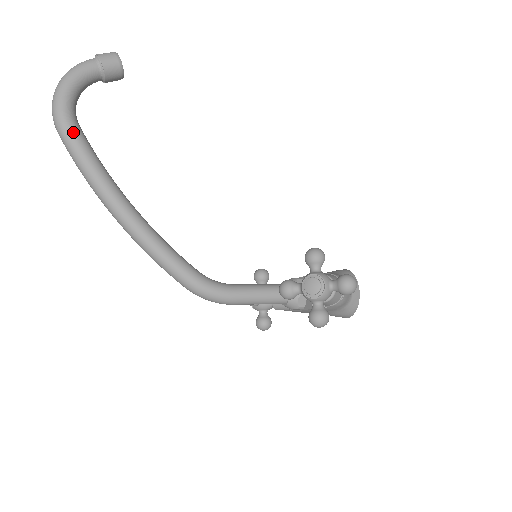
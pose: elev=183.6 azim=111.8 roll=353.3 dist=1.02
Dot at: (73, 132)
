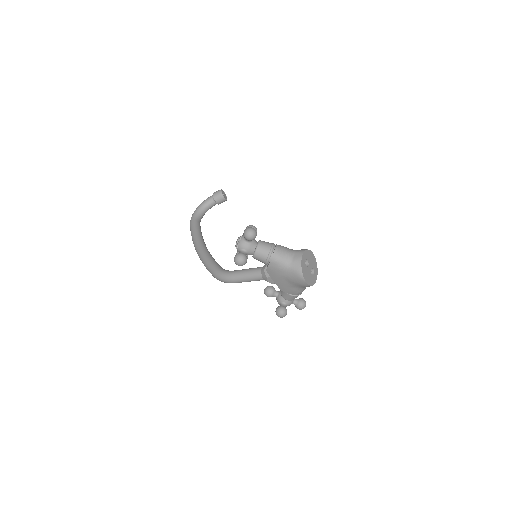
Dot at: (193, 223)
